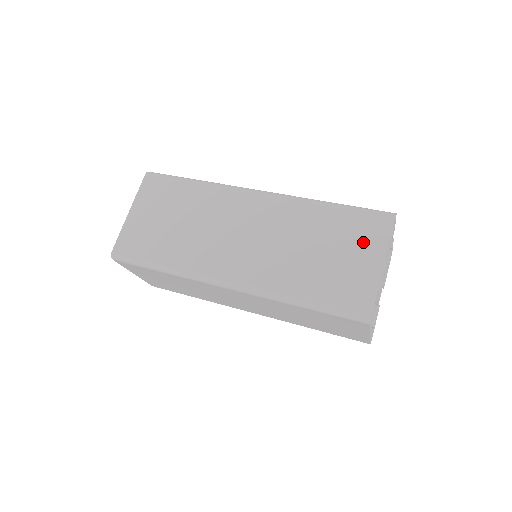
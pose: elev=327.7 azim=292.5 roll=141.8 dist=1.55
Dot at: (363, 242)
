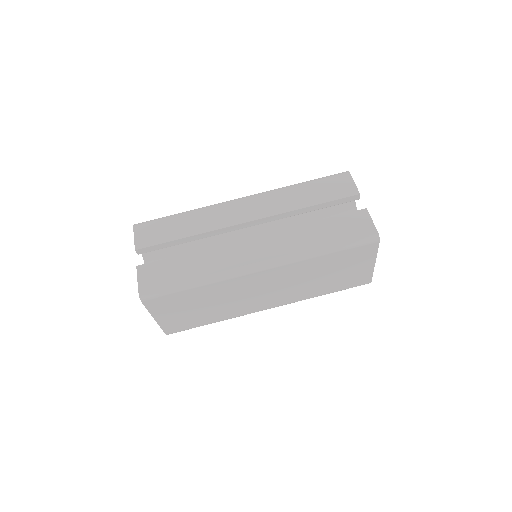
Dot at: (358, 261)
